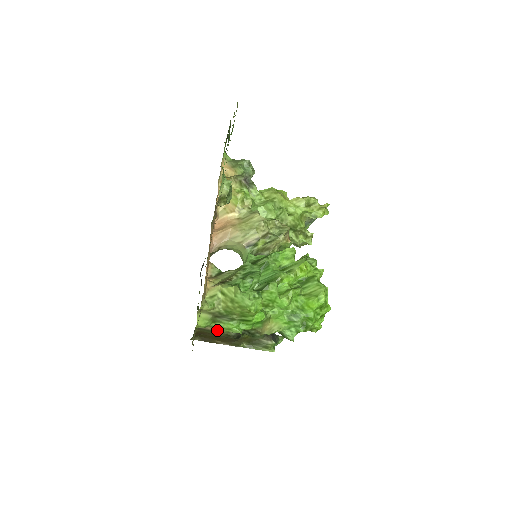
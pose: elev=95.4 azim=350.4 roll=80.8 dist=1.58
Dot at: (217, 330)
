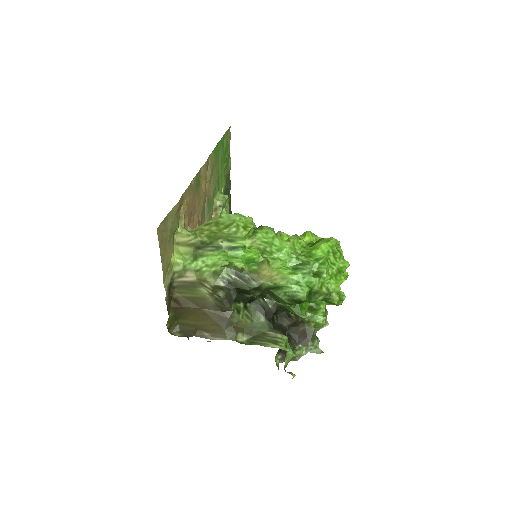
Dot at: (200, 277)
